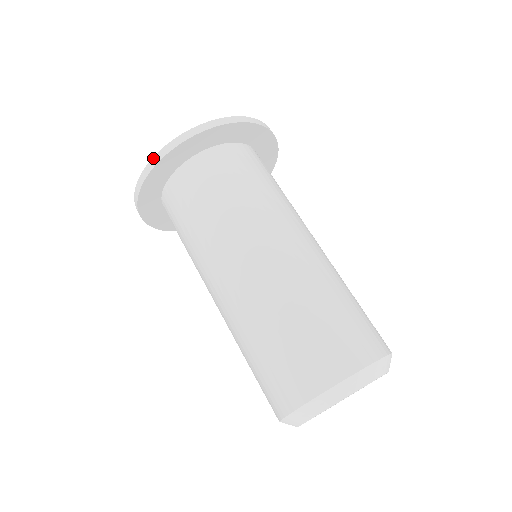
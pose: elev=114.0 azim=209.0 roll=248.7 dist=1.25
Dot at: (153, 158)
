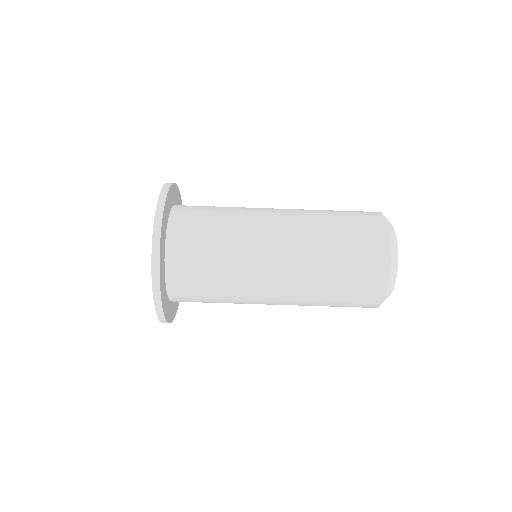
Dot at: occluded
